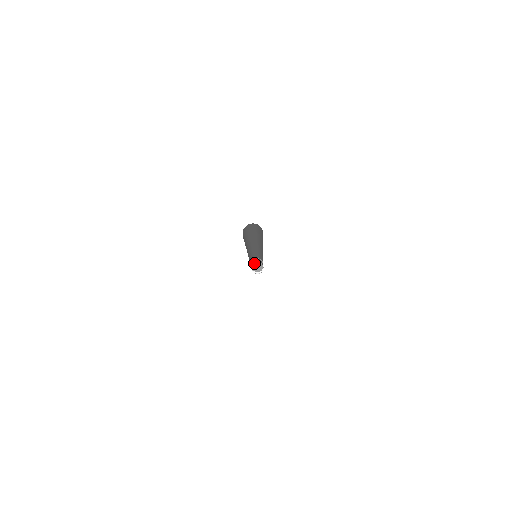
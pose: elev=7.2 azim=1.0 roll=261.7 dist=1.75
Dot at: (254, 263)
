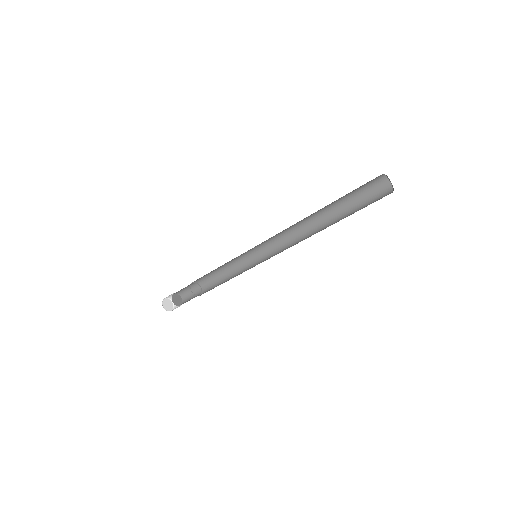
Dot at: (172, 296)
